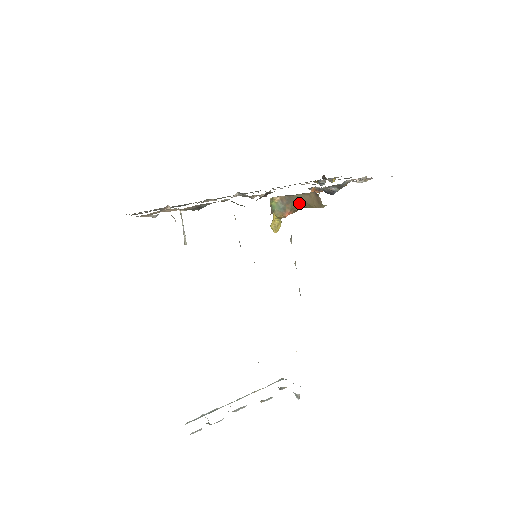
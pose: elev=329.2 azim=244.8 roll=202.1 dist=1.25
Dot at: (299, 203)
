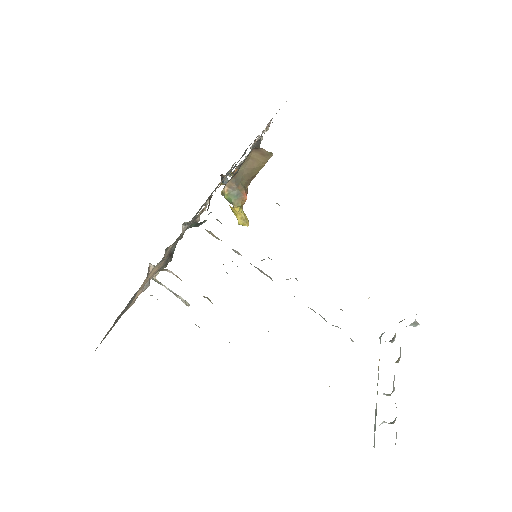
Dot at: (246, 177)
